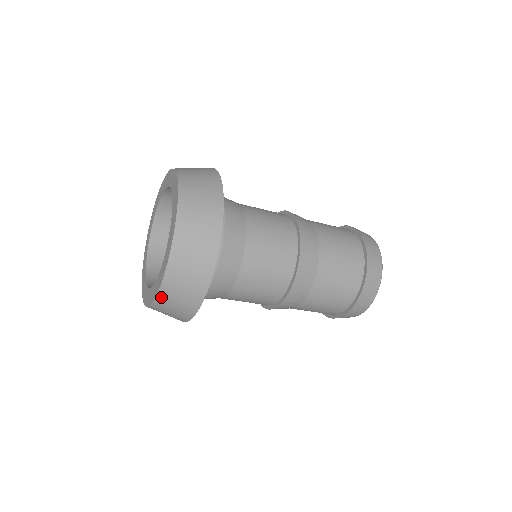
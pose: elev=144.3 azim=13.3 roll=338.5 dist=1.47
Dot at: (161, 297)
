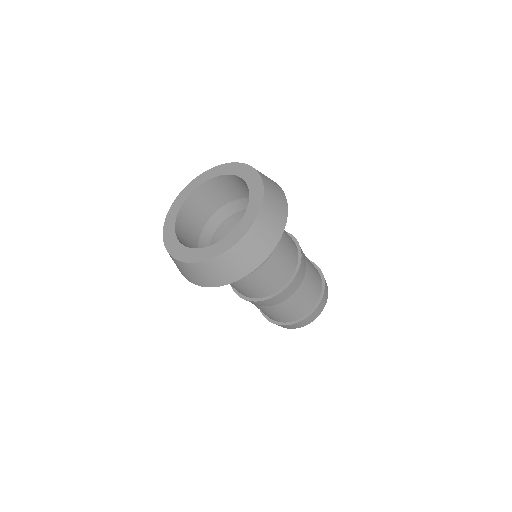
Dot at: (245, 240)
